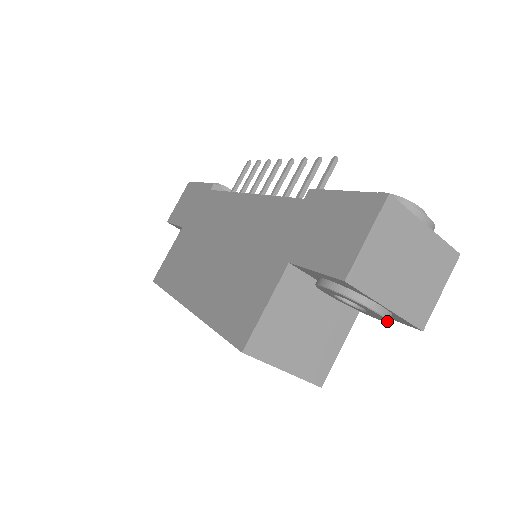
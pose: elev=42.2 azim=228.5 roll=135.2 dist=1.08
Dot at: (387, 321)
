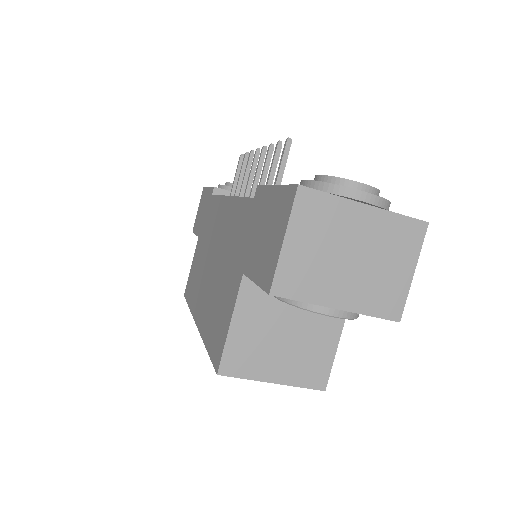
Dot at: (353, 319)
